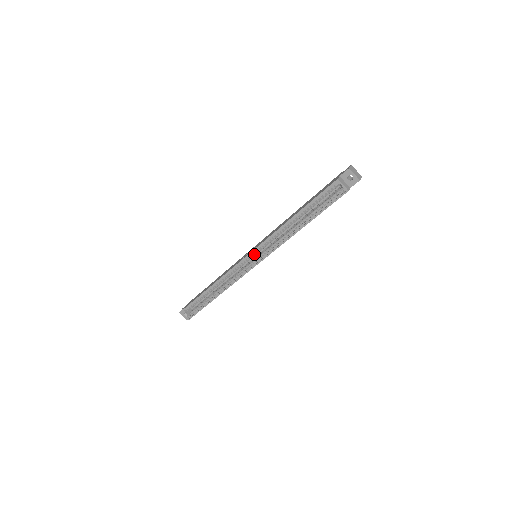
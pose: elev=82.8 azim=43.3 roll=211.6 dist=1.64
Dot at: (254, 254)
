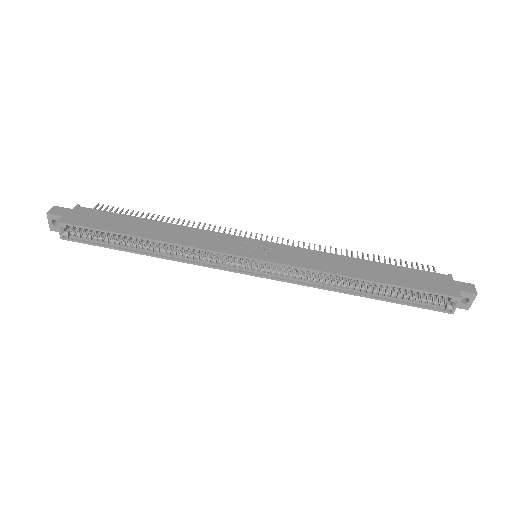
Dot at: (264, 261)
